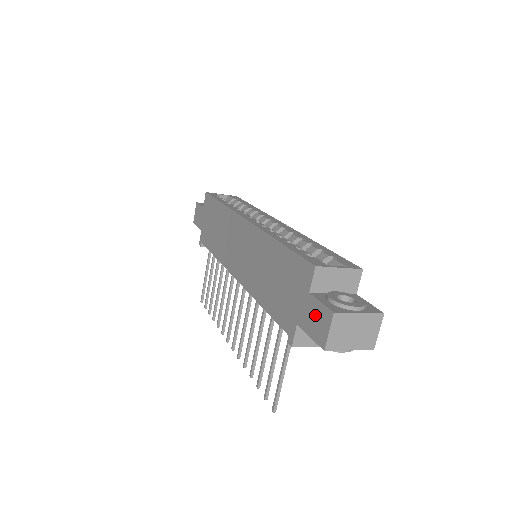
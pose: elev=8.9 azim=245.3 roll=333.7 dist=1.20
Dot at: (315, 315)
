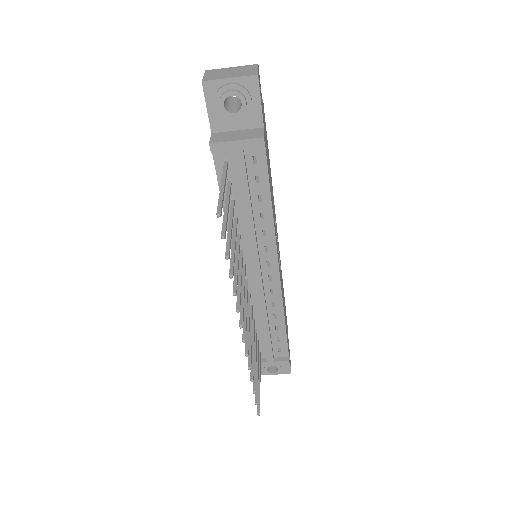
Dot at: occluded
